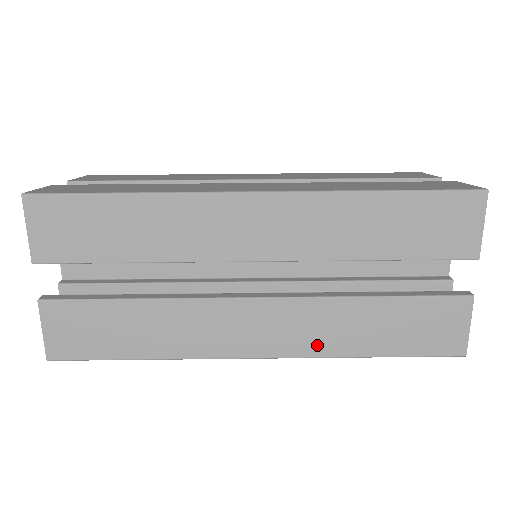
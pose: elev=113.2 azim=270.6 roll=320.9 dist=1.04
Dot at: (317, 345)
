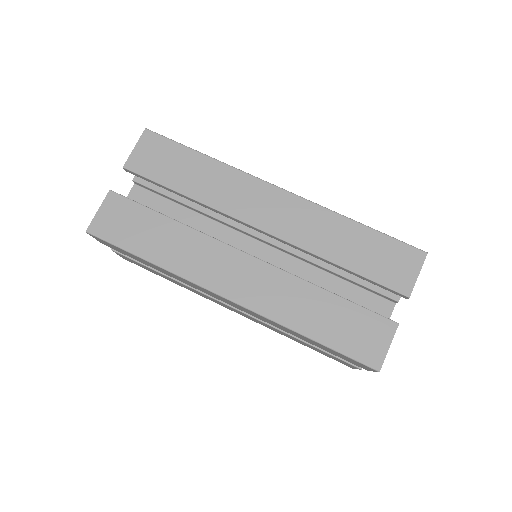
Dot at: (267, 327)
